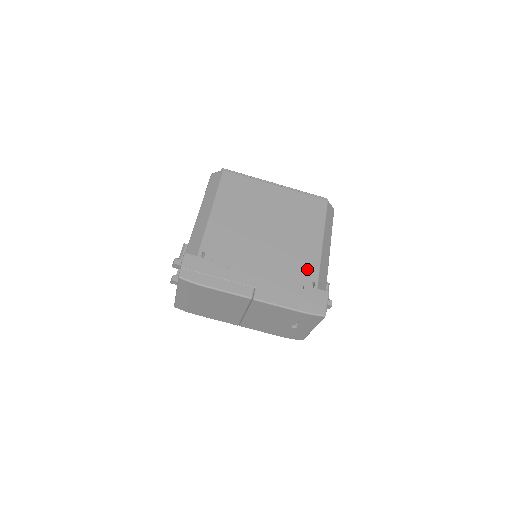
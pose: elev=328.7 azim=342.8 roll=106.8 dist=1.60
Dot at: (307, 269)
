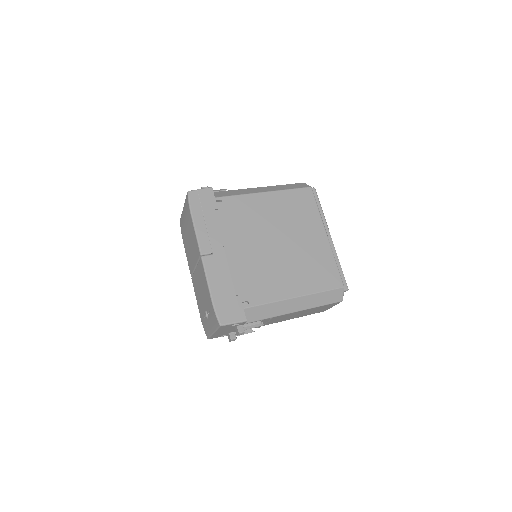
Dot at: (258, 292)
